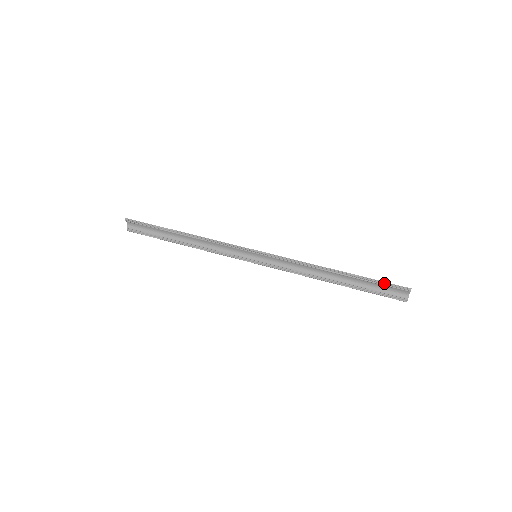
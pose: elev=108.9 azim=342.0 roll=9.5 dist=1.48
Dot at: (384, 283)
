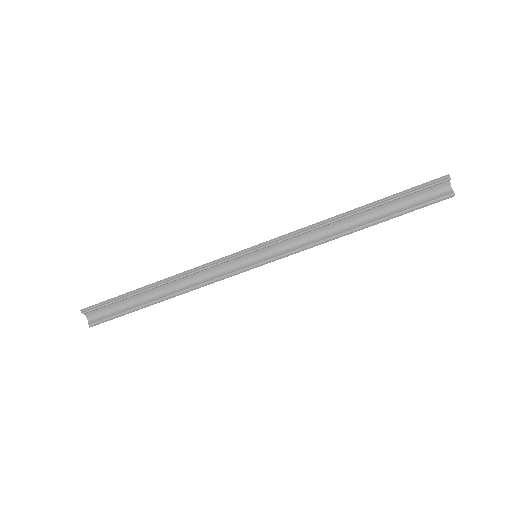
Dot at: (416, 188)
